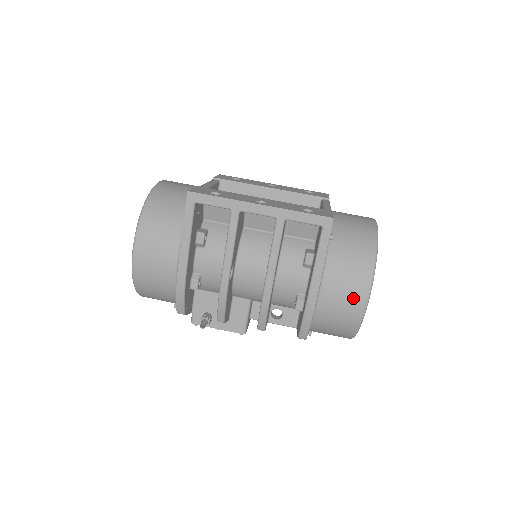
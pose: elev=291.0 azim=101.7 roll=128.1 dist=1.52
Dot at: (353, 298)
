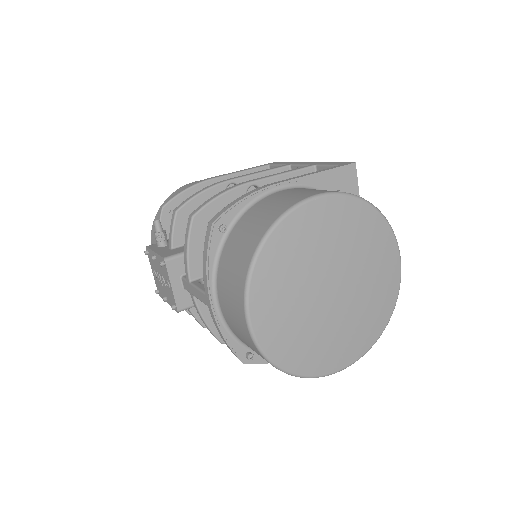
Dot at: (306, 193)
